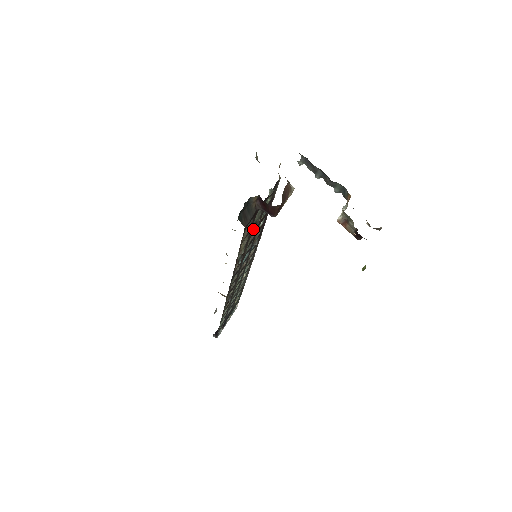
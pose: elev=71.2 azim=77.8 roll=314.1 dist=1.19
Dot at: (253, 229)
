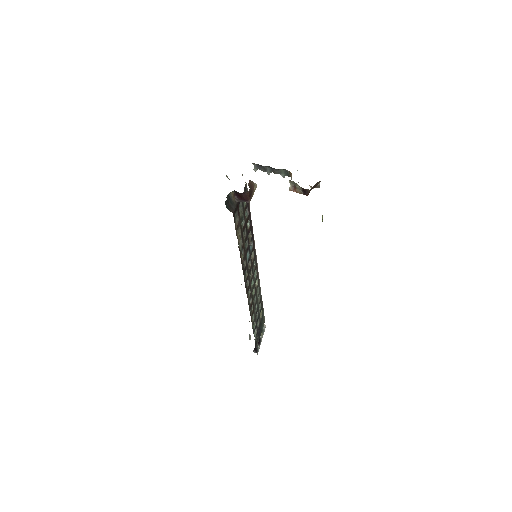
Dot at: (243, 225)
